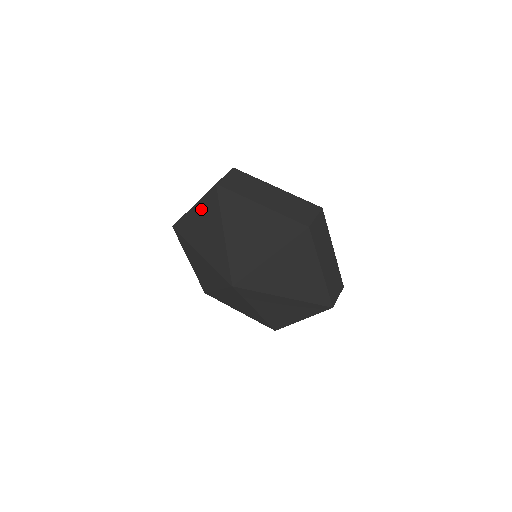
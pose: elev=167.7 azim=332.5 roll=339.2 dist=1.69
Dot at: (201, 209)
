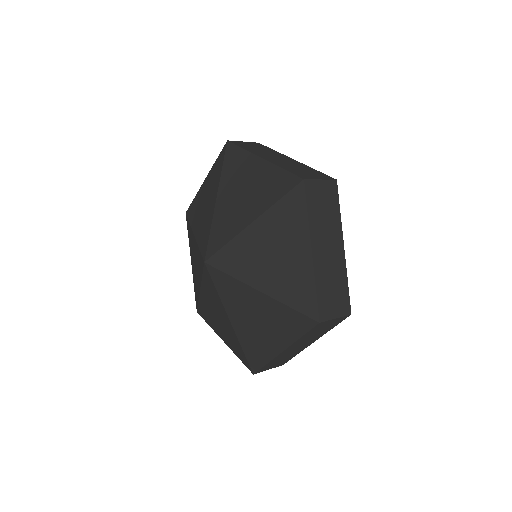
Dot at: (209, 178)
